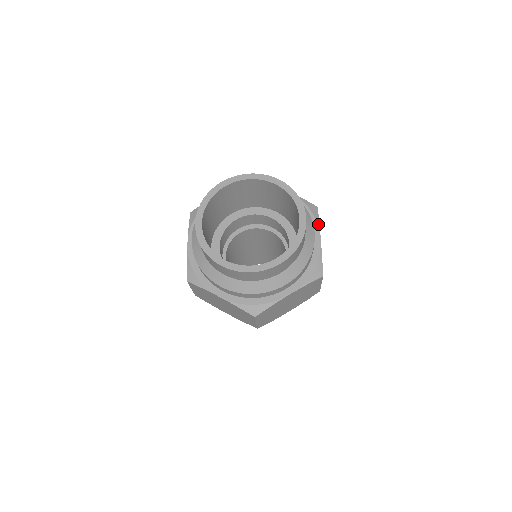
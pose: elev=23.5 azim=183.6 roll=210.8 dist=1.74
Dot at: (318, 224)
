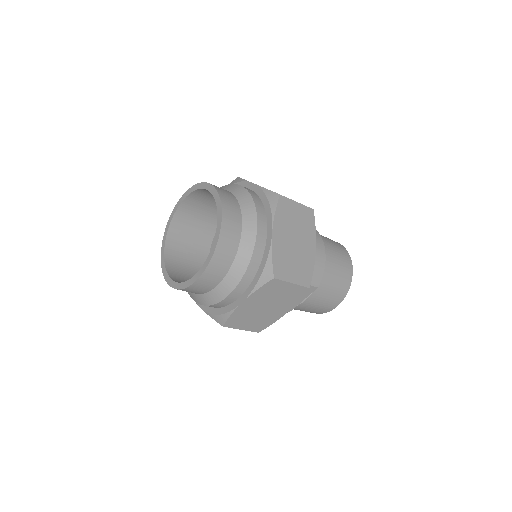
Dot at: (272, 217)
